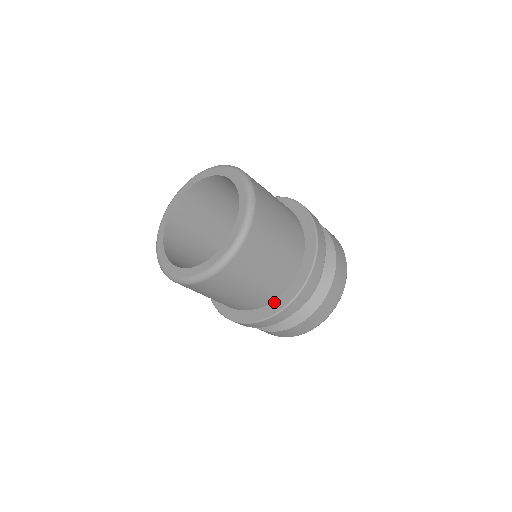
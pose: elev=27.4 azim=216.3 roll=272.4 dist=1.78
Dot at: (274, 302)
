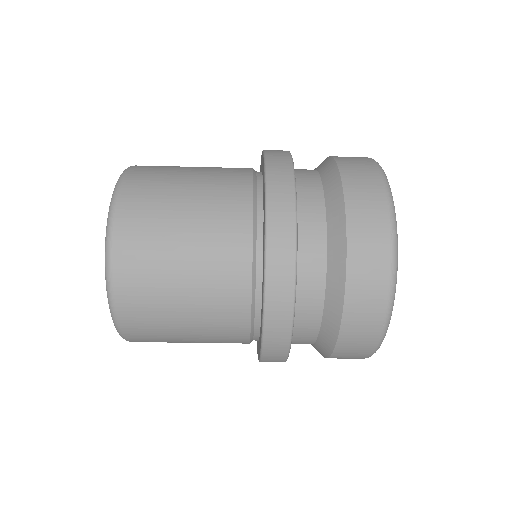
Dot at: (258, 343)
